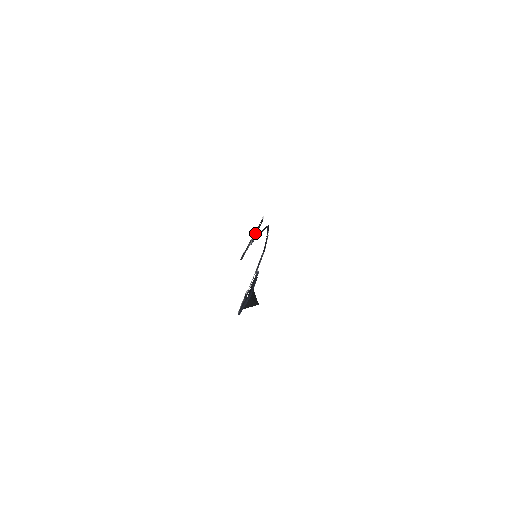
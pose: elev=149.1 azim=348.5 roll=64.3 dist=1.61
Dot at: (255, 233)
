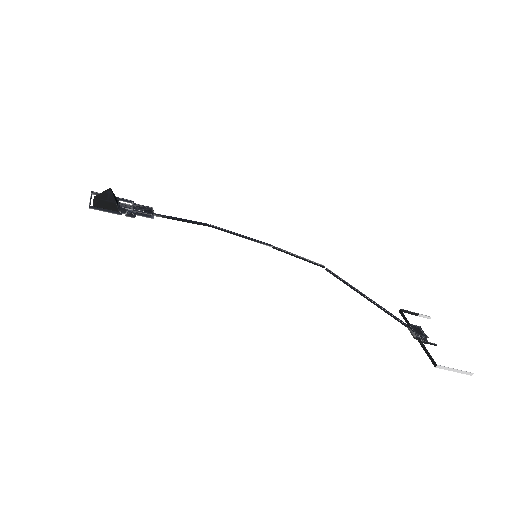
Dot at: (407, 324)
